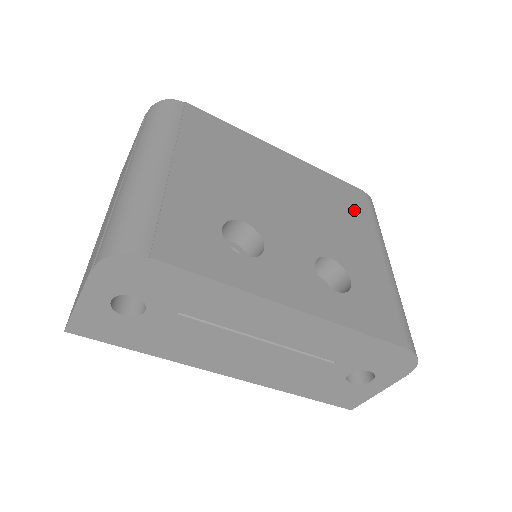
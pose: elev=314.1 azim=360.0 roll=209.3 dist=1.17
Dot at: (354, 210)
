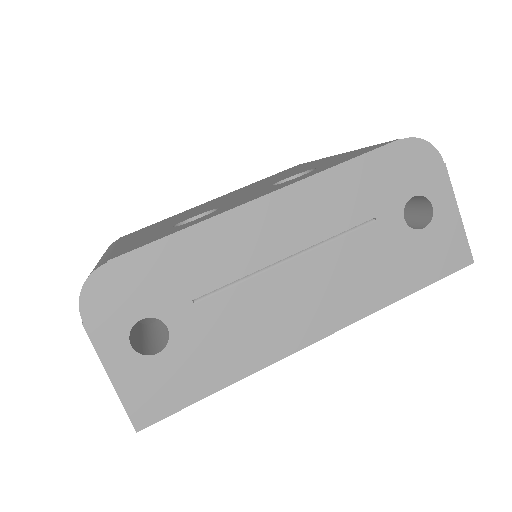
Dot at: occluded
